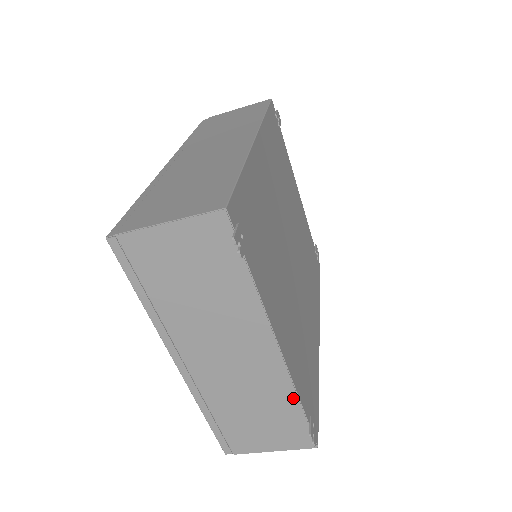
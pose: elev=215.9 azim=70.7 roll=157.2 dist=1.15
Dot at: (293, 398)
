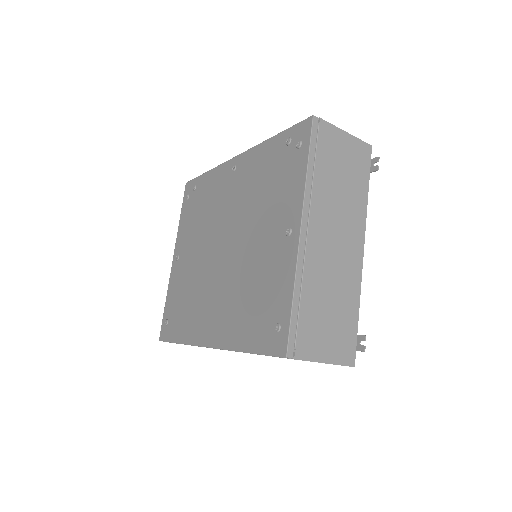
Dot at: (357, 300)
